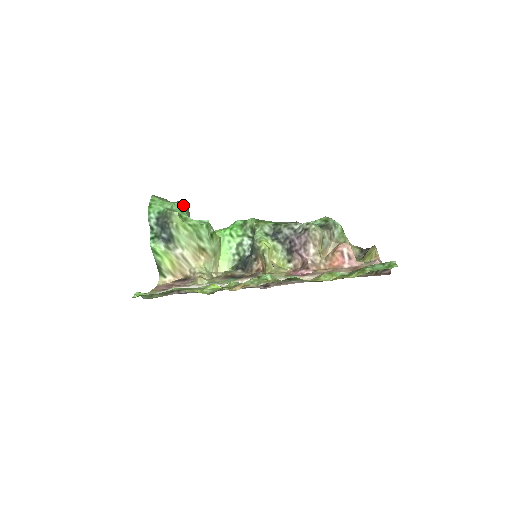
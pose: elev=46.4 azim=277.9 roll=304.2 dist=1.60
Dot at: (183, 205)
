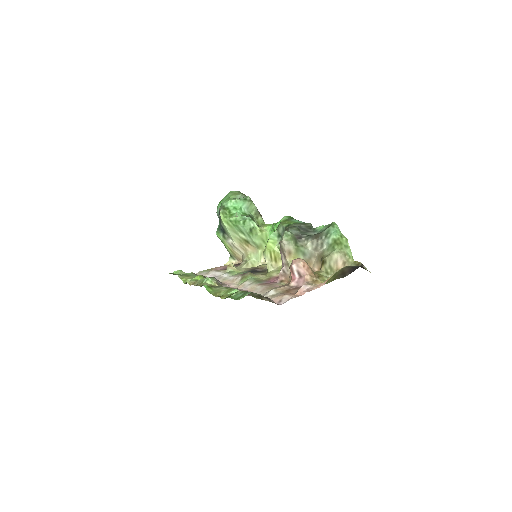
Dot at: (242, 201)
